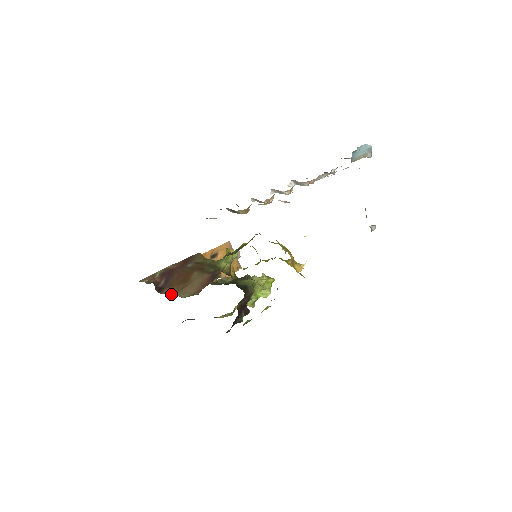
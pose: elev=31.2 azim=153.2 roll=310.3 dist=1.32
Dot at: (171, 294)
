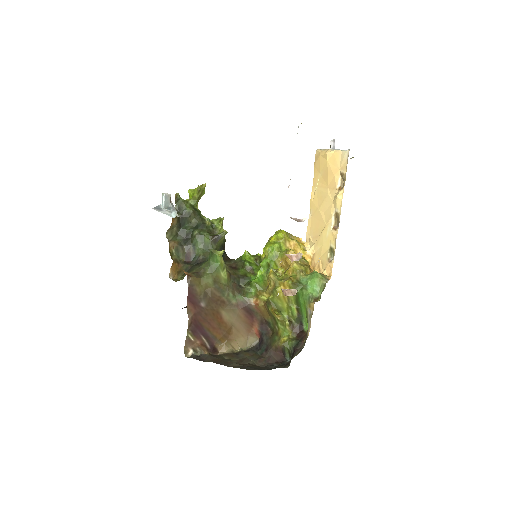
Dot at: (231, 349)
